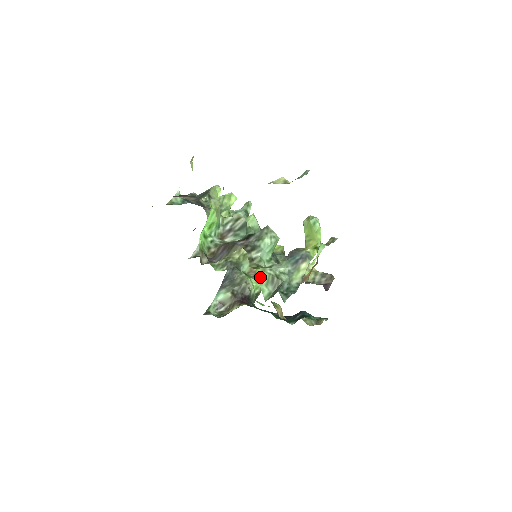
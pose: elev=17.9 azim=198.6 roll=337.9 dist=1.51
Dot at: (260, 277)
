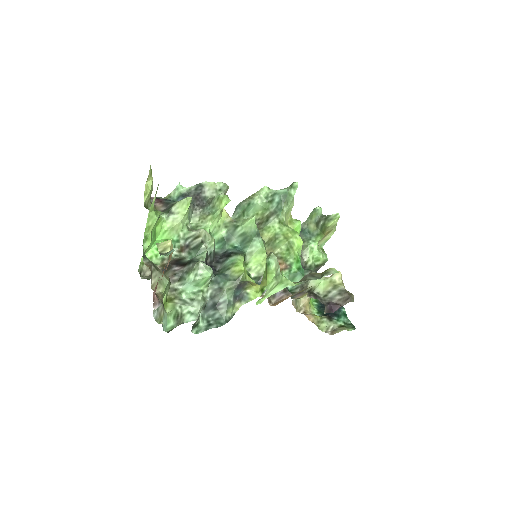
Dot at: (169, 310)
